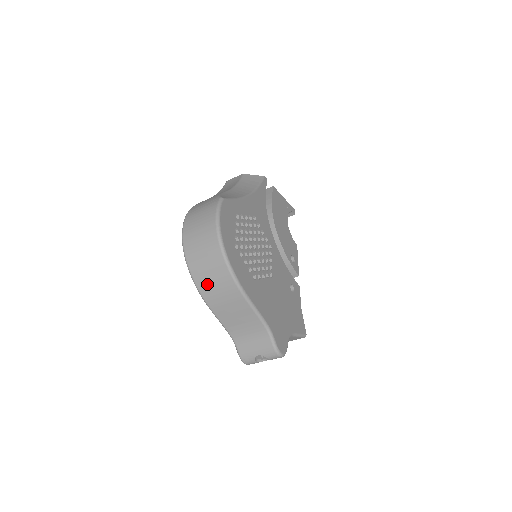
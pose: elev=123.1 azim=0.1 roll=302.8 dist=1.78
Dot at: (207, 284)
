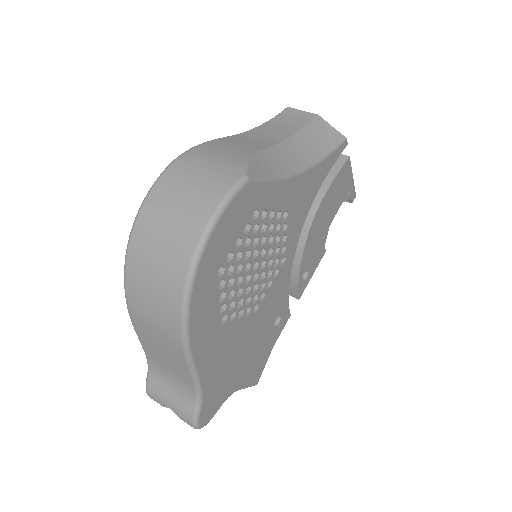
Dot at: (141, 300)
